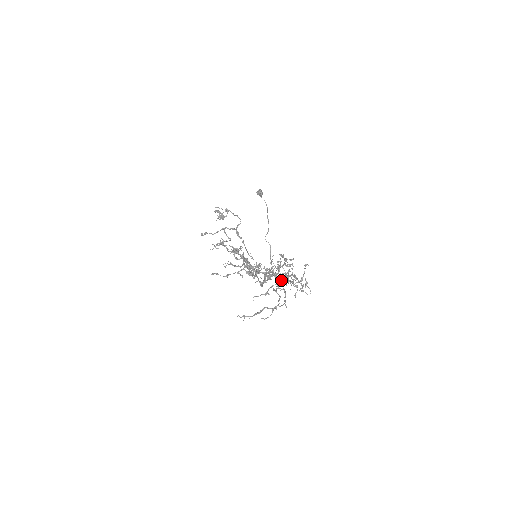
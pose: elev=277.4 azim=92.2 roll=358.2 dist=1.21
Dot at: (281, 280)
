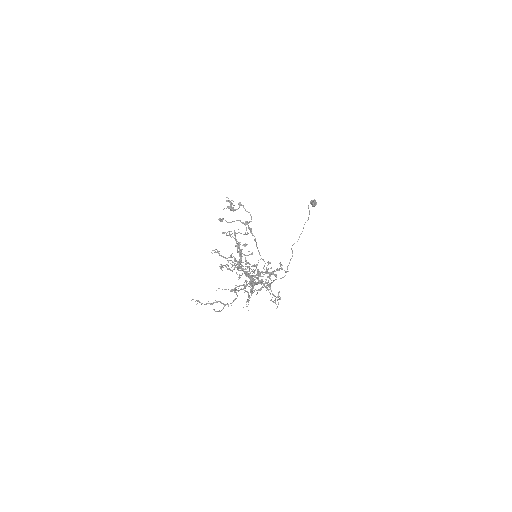
Dot at: occluded
